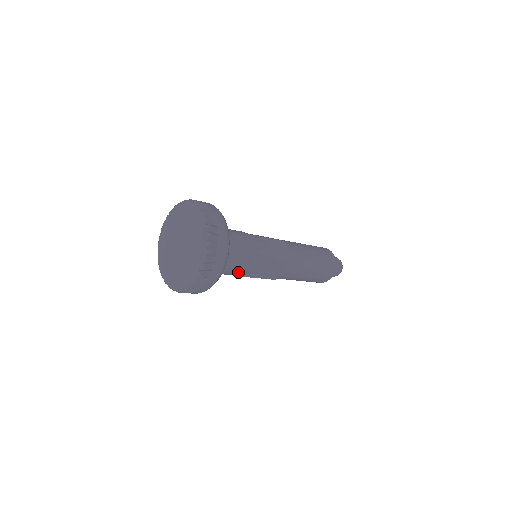
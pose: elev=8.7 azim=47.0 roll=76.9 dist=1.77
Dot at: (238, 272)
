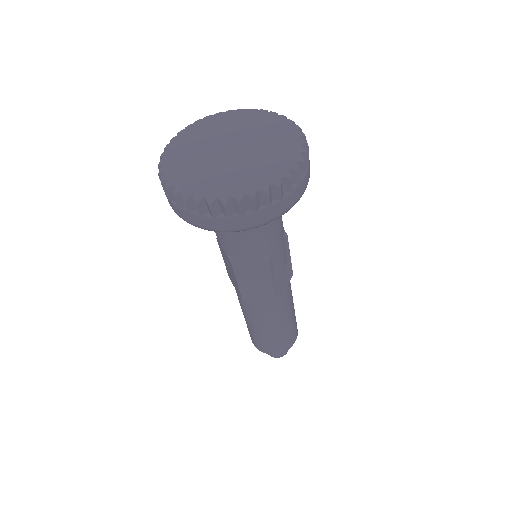
Dot at: (235, 249)
